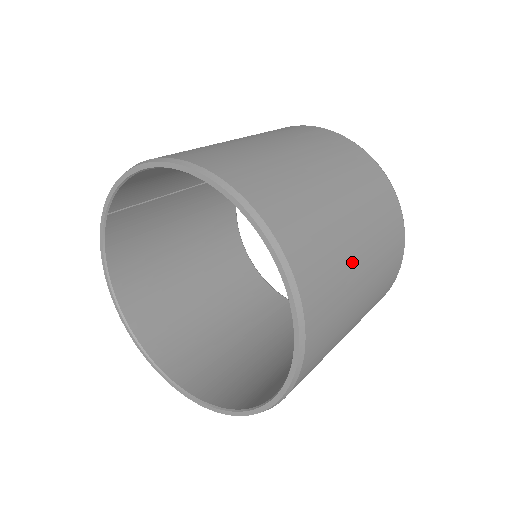
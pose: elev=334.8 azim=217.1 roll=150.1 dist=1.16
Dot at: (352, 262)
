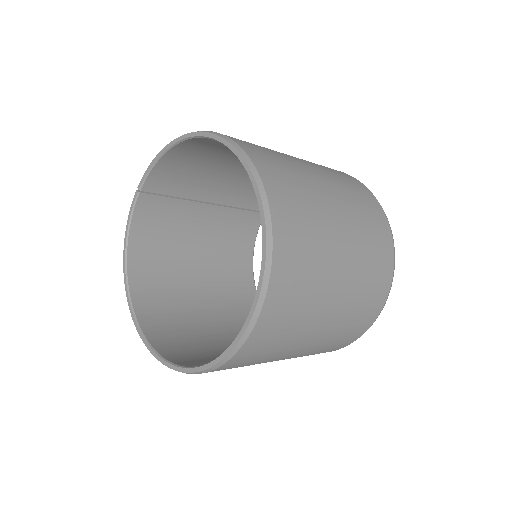
Dot at: (331, 237)
